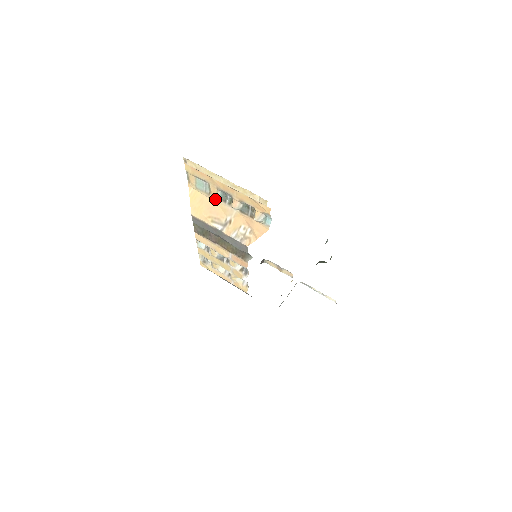
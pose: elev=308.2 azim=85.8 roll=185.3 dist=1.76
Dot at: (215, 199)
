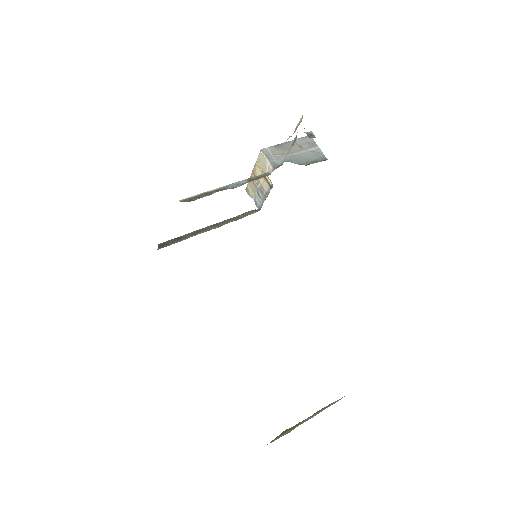
Dot at: occluded
